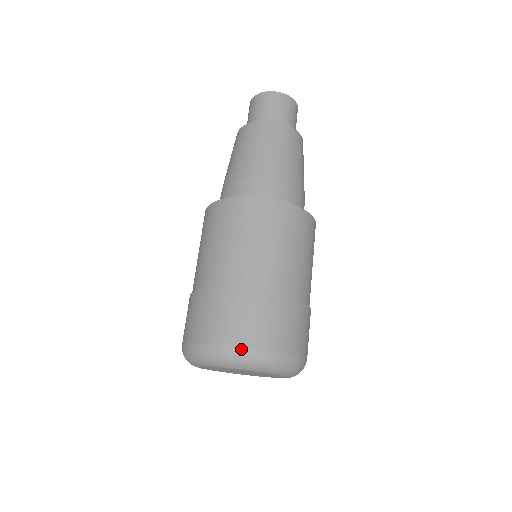
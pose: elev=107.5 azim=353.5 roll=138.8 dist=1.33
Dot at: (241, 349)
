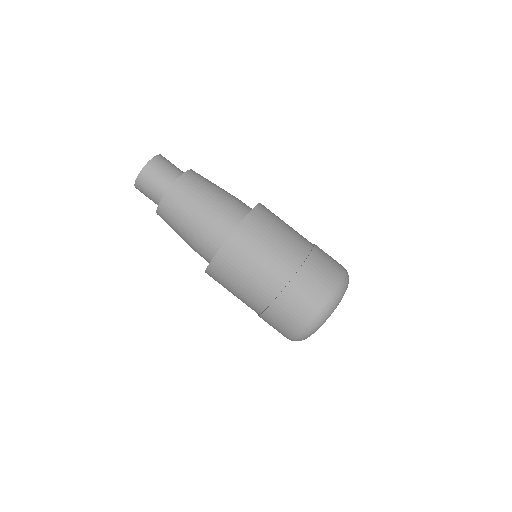
Dot at: (317, 316)
